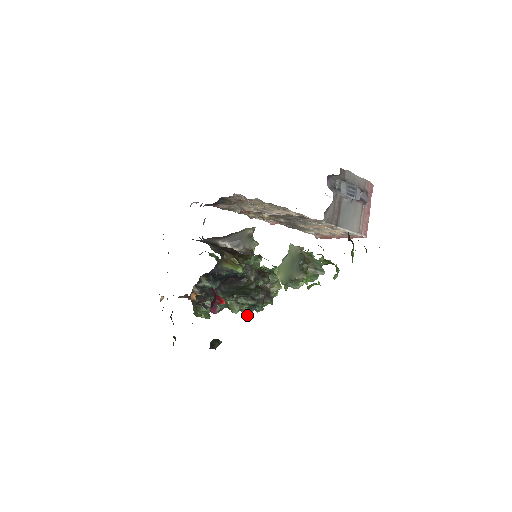
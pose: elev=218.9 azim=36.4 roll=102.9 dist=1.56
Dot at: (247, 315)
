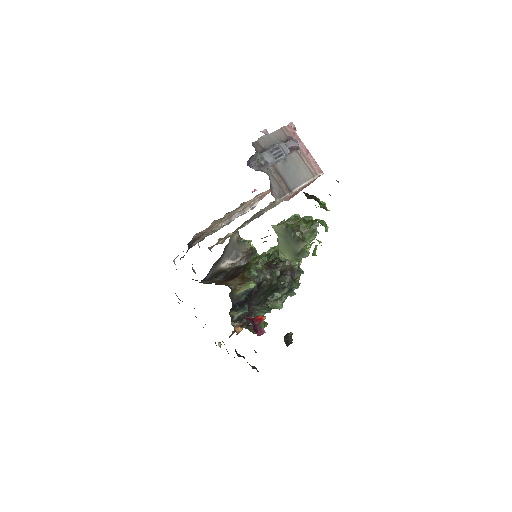
Dot at: occluded
